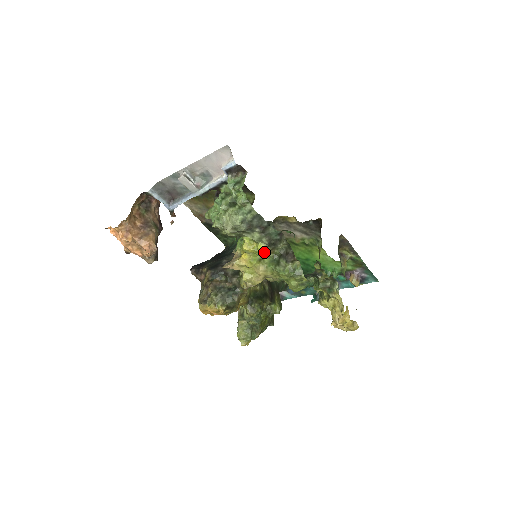
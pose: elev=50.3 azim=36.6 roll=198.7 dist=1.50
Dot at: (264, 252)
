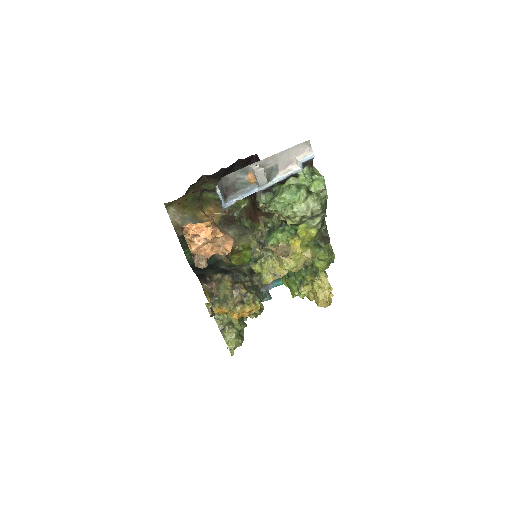
Dot at: (313, 237)
